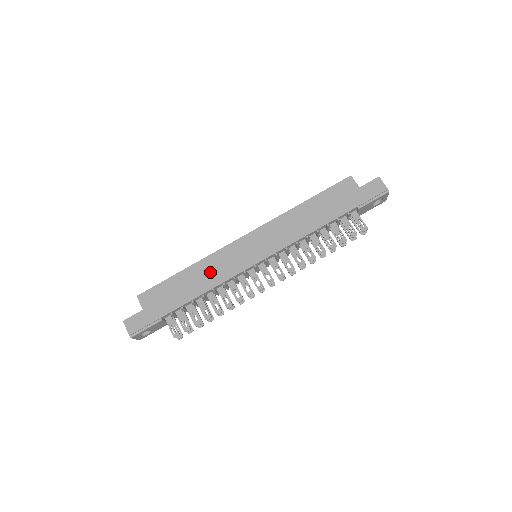
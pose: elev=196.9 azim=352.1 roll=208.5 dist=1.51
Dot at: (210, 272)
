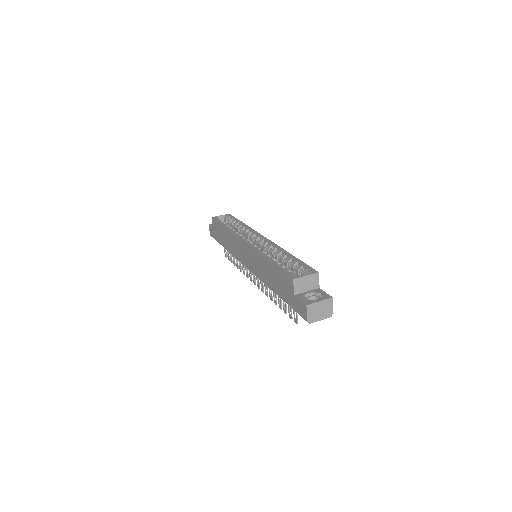
Dot at: (231, 243)
